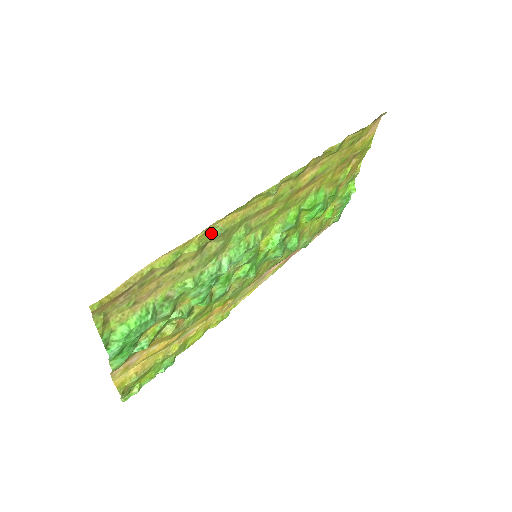
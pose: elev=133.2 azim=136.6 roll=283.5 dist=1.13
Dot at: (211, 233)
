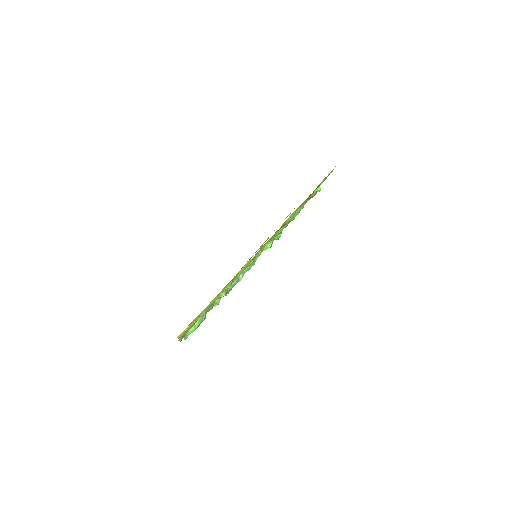
Dot at: (237, 275)
